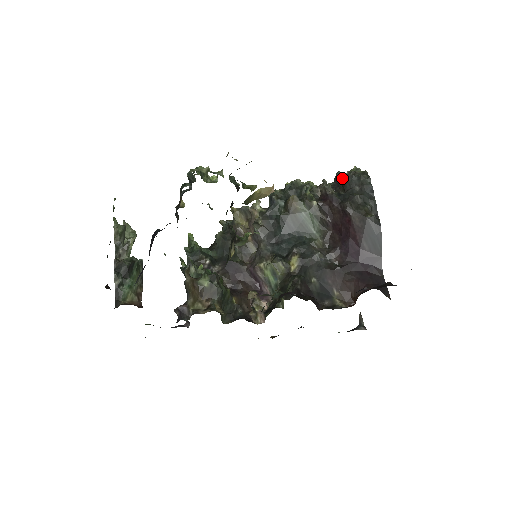
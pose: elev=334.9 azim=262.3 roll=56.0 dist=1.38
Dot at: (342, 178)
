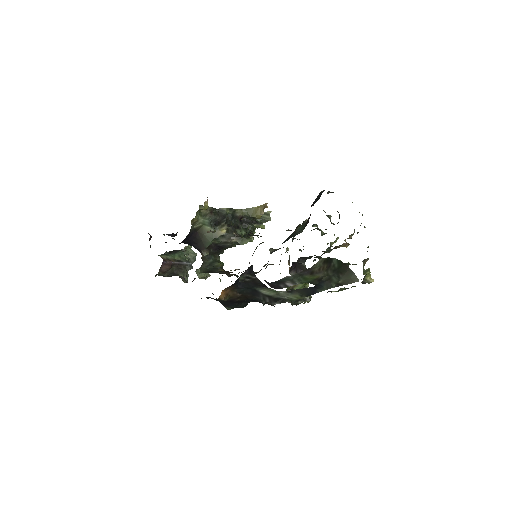
Dot at: occluded
